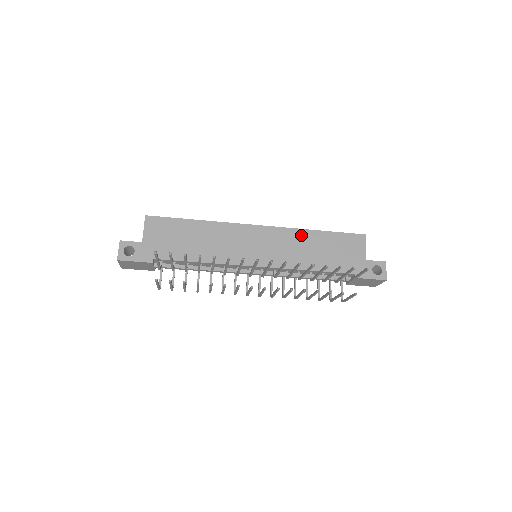
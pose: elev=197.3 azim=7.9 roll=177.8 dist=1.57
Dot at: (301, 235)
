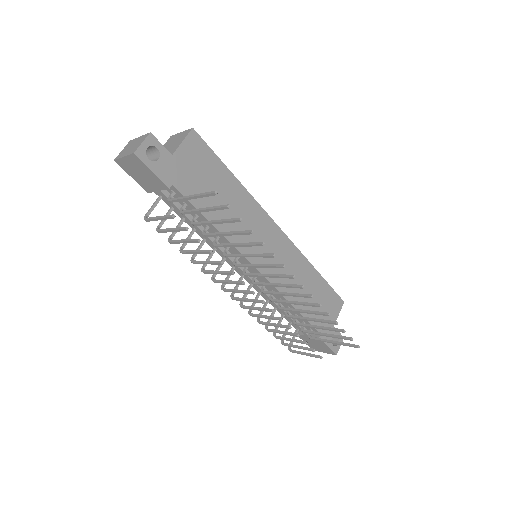
Dot at: (305, 266)
